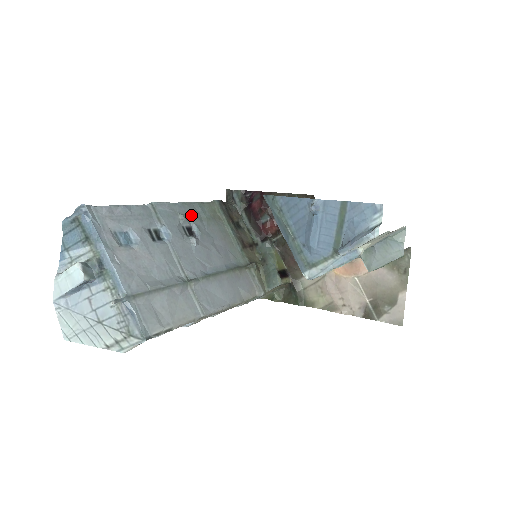
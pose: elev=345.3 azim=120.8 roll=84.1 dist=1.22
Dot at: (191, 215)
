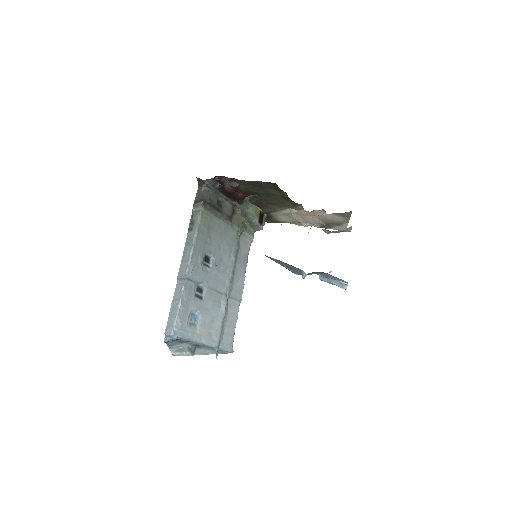
Dot at: (201, 249)
